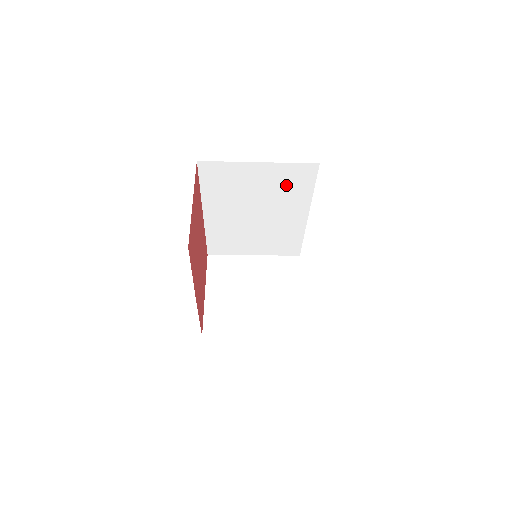
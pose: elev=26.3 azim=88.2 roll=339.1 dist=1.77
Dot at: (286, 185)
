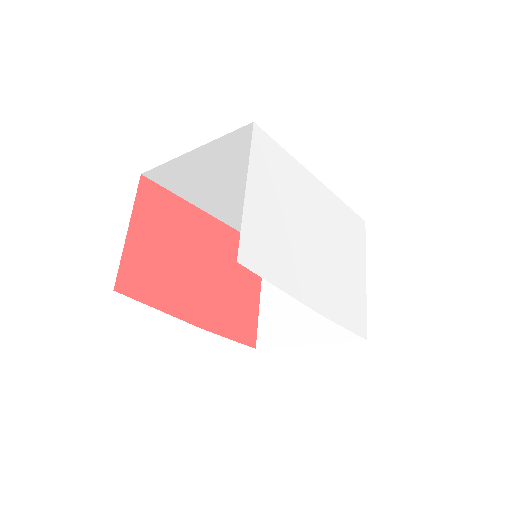
Dot at: occluded
